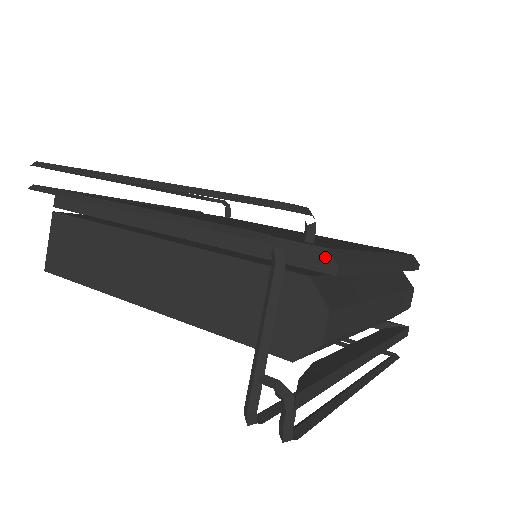
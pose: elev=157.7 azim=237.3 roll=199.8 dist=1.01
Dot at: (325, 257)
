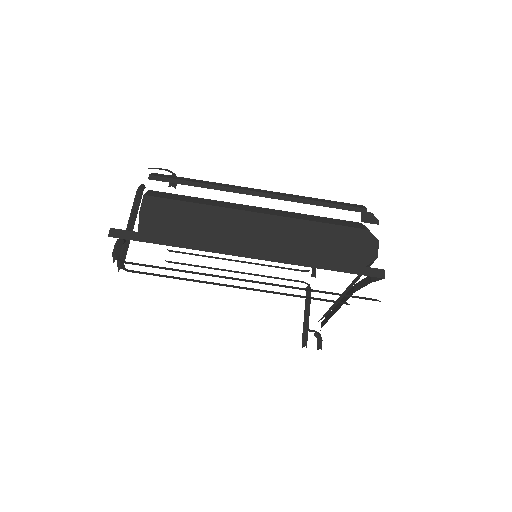
Dot at: occluded
